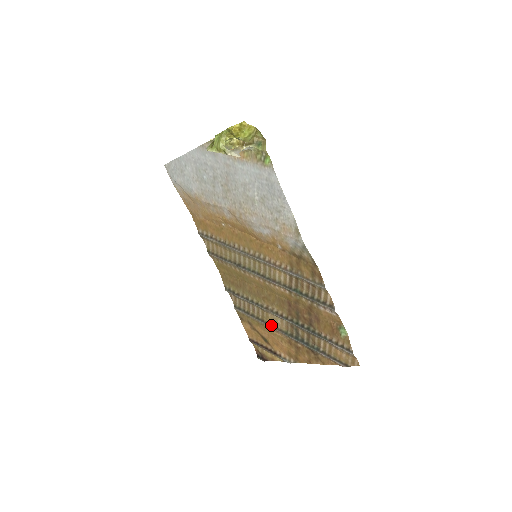
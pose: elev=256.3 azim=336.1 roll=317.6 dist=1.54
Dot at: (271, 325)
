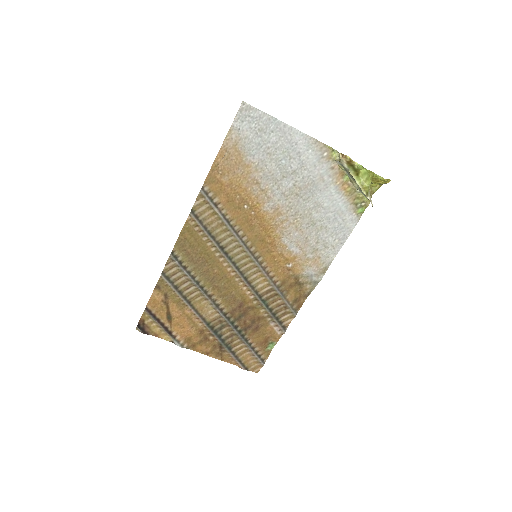
Dot at: (196, 310)
